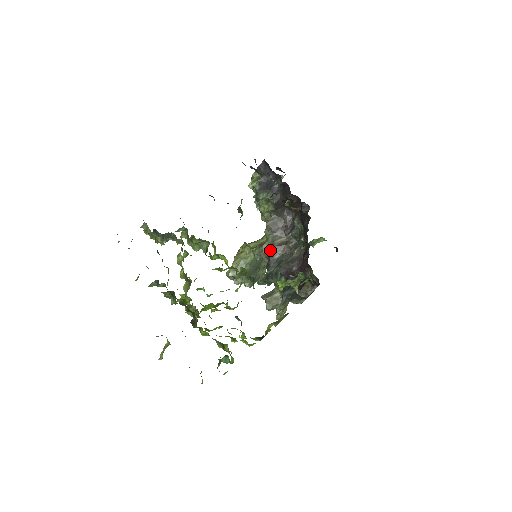
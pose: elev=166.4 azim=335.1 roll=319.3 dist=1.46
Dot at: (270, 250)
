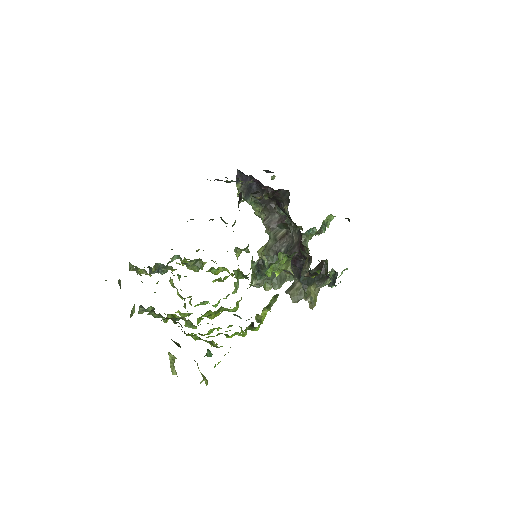
Dot at: (275, 246)
